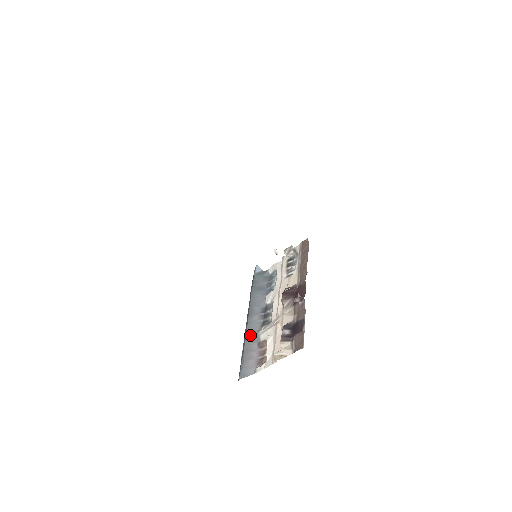
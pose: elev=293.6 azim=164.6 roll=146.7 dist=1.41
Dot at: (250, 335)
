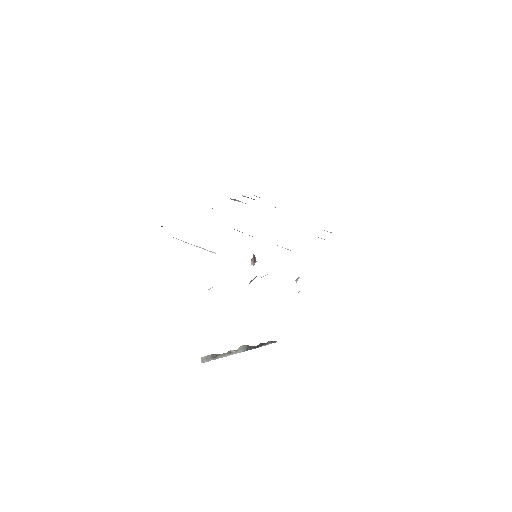
Dot at: occluded
